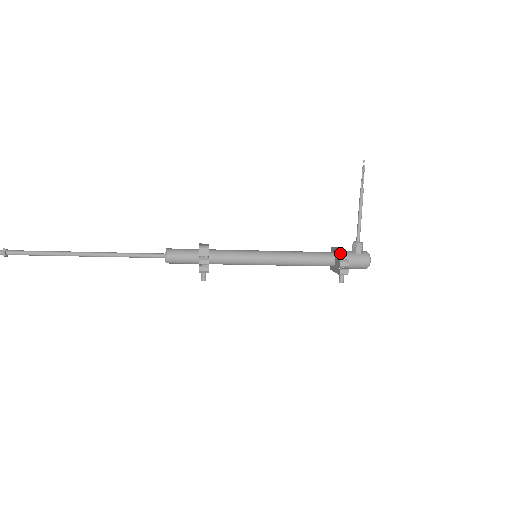
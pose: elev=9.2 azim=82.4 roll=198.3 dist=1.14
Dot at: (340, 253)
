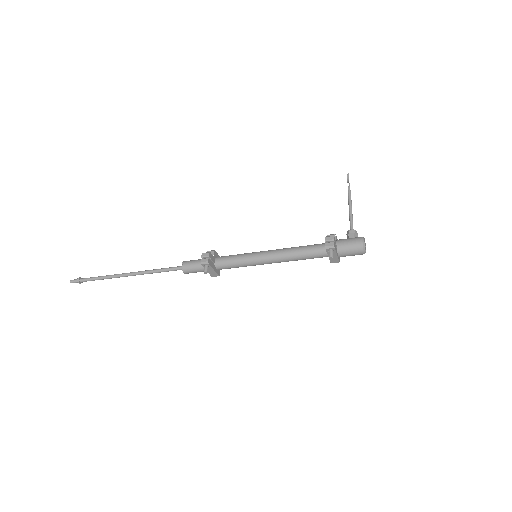
Dot at: occluded
